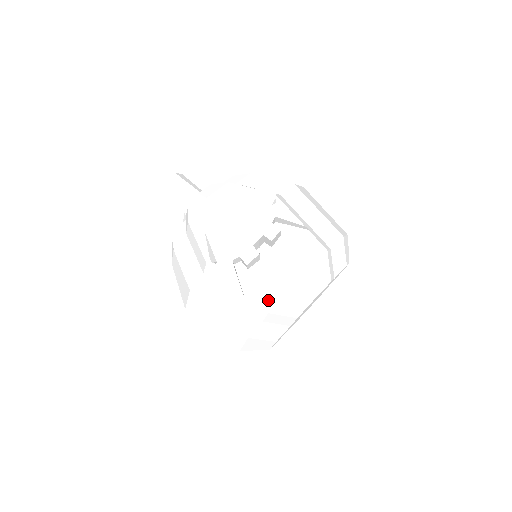
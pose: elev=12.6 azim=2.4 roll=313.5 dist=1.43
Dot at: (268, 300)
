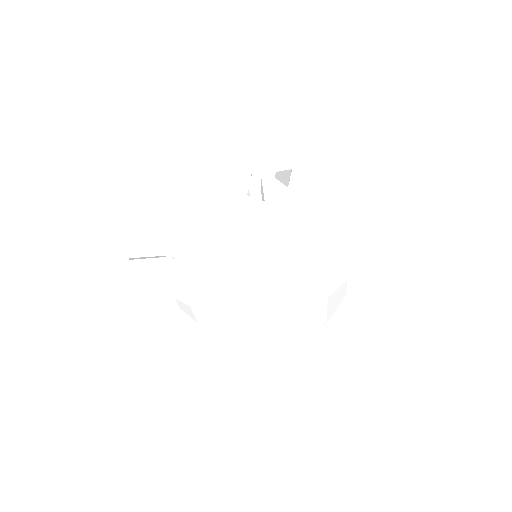
Dot at: (302, 196)
